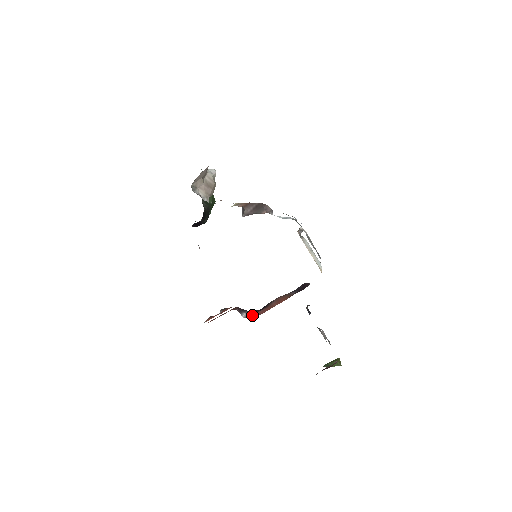
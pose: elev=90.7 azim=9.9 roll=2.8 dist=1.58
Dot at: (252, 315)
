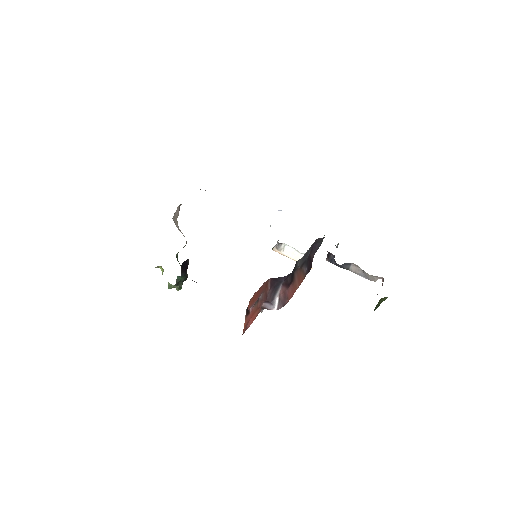
Dot at: (283, 300)
